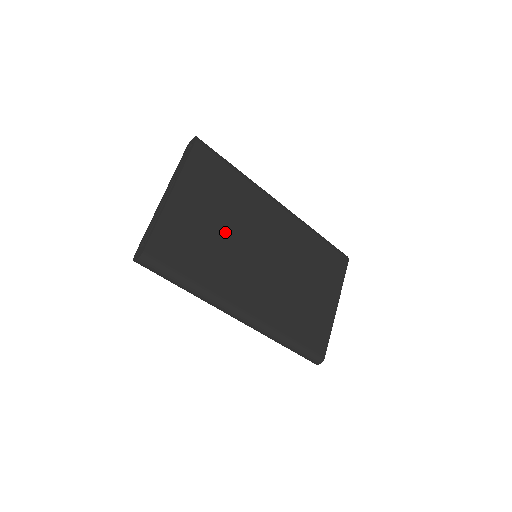
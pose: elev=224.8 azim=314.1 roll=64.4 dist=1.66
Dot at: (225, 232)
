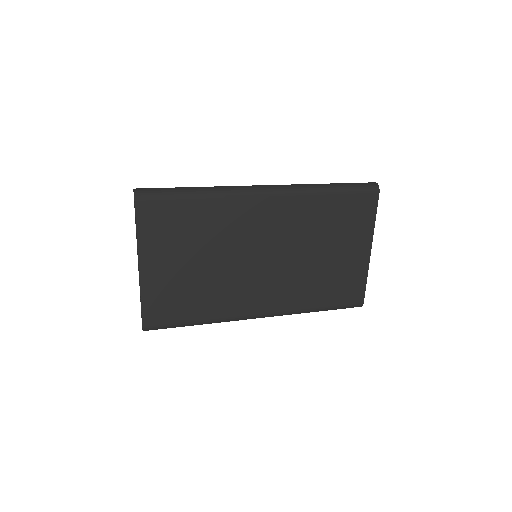
Dot at: (210, 264)
